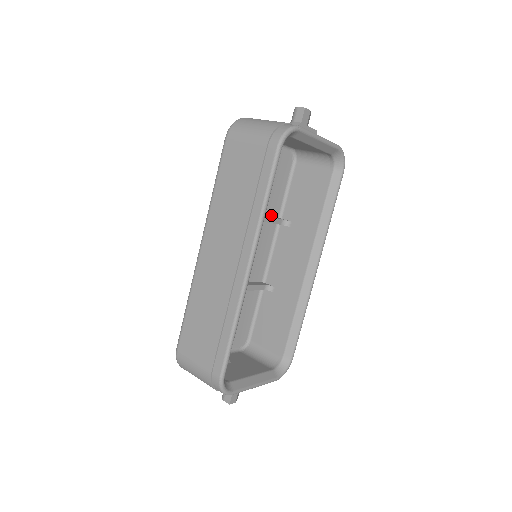
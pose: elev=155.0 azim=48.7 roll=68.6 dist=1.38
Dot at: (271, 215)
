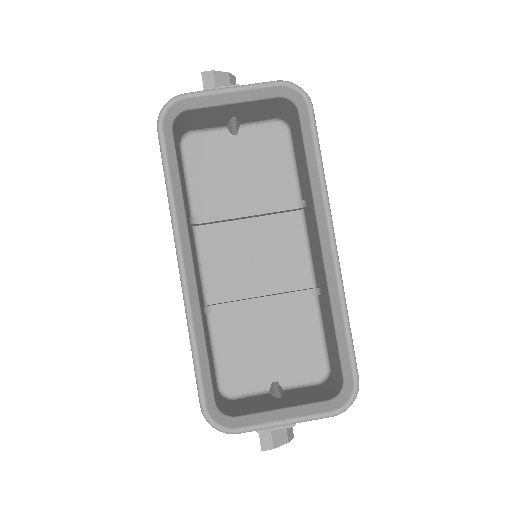
Dot at: occluded
